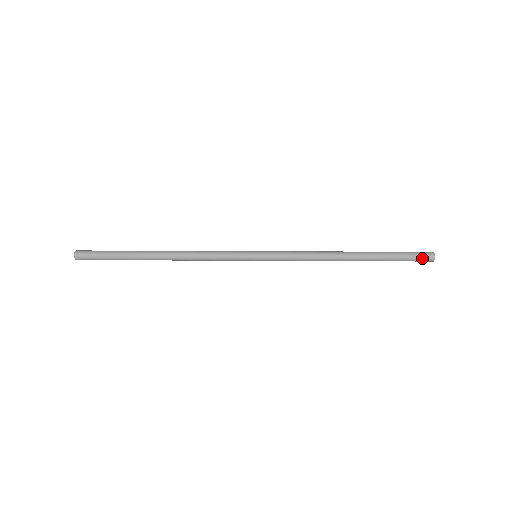
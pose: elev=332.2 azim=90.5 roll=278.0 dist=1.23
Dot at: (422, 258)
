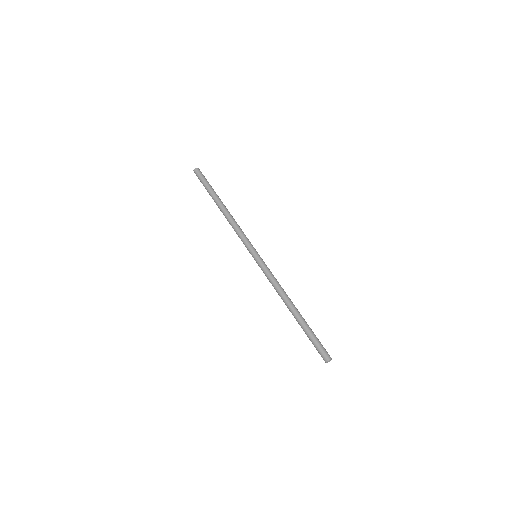
Dot at: (320, 354)
